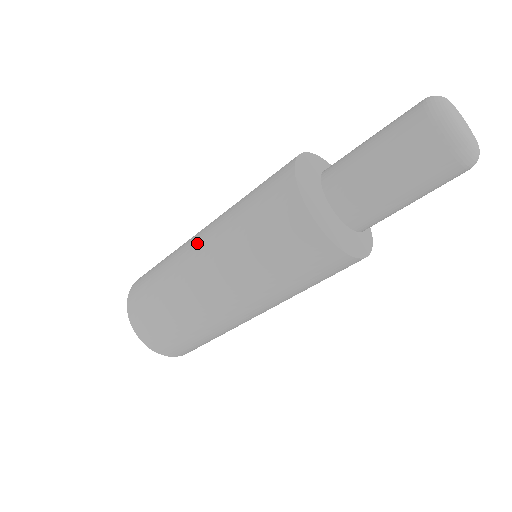
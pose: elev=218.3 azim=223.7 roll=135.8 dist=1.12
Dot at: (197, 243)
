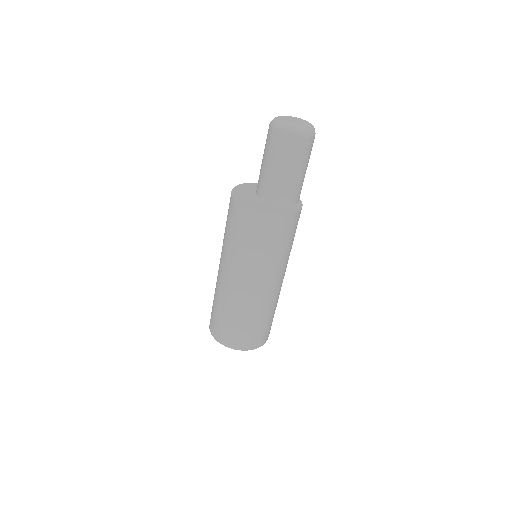
Dot at: occluded
